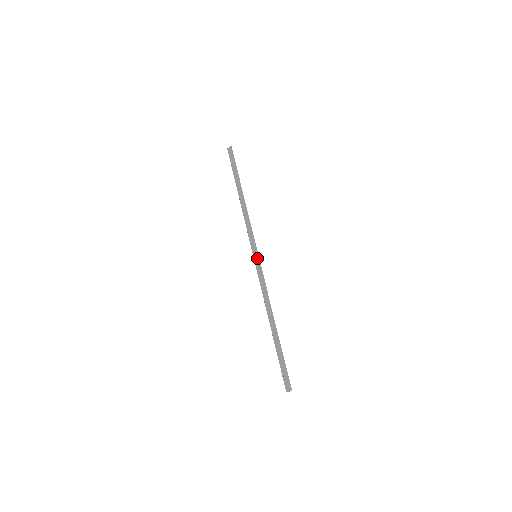
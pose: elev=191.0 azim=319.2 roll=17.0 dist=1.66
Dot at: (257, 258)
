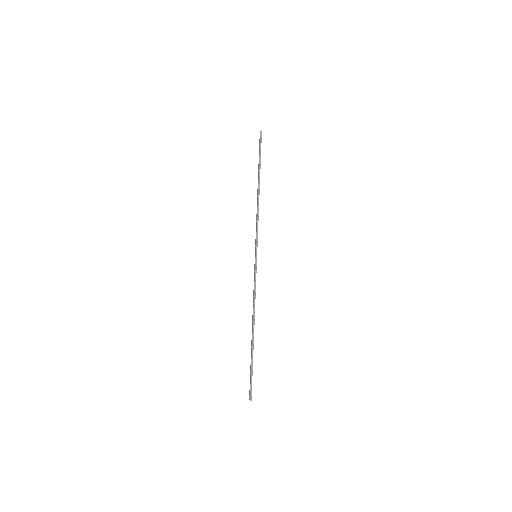
Dot at: (255, 259)
